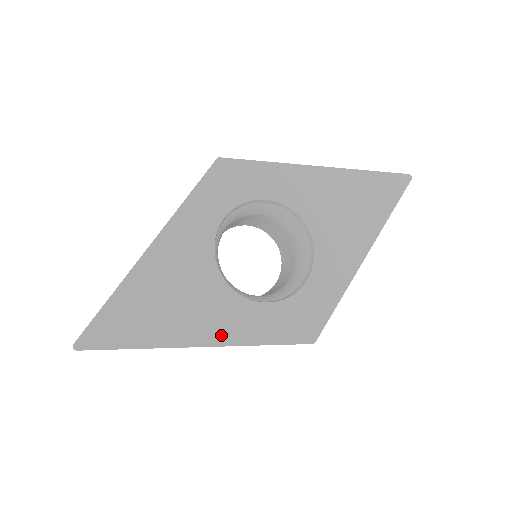
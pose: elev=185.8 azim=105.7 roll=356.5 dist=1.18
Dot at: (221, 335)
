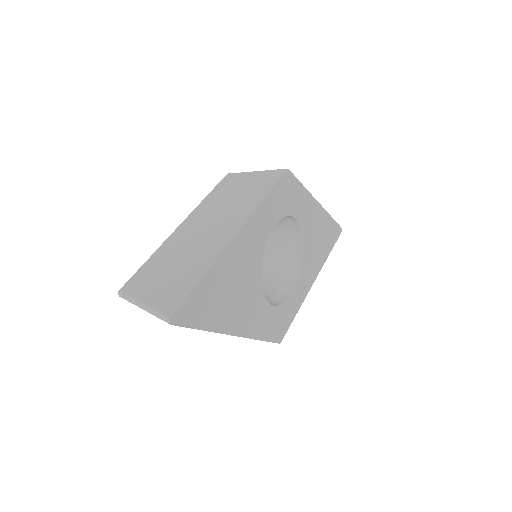
Dot at: (247, 328)
